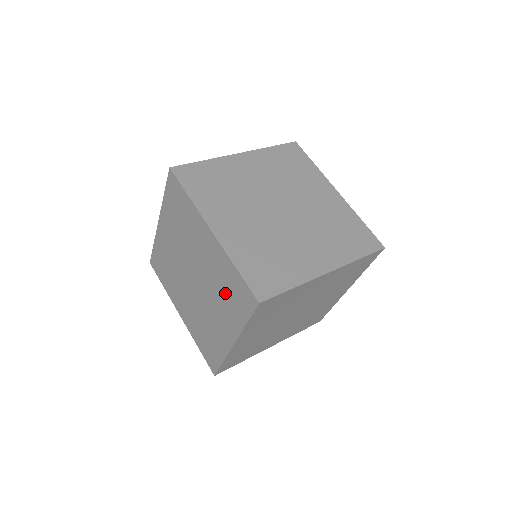
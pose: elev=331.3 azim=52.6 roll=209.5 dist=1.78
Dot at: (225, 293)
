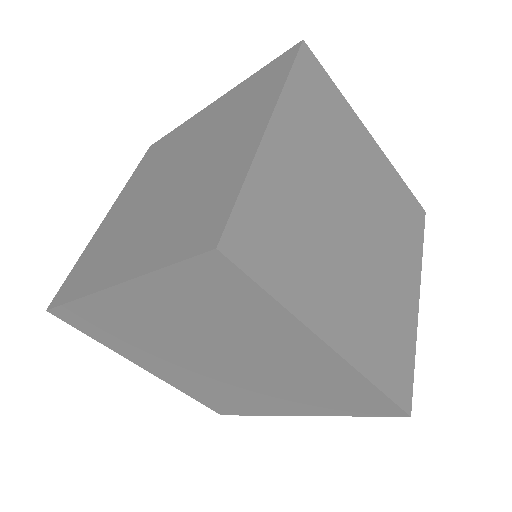
Dot at: (318, 392)
